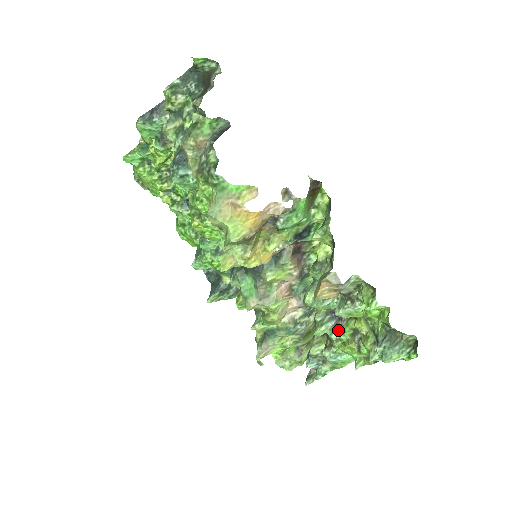
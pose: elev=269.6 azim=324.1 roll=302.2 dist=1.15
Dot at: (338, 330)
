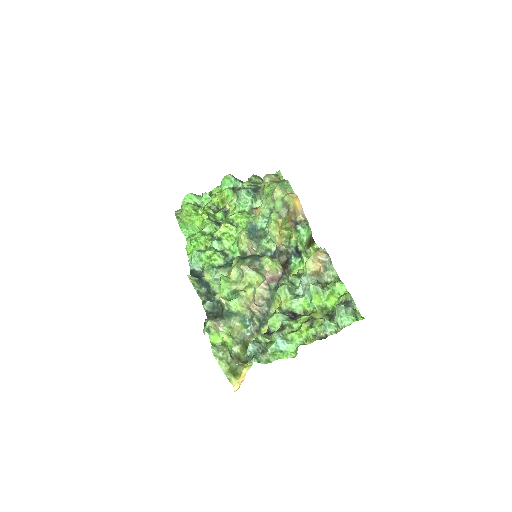
Dot at: (293, 321)
